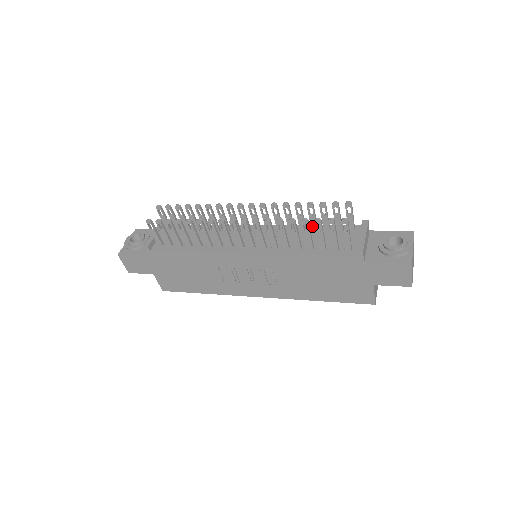
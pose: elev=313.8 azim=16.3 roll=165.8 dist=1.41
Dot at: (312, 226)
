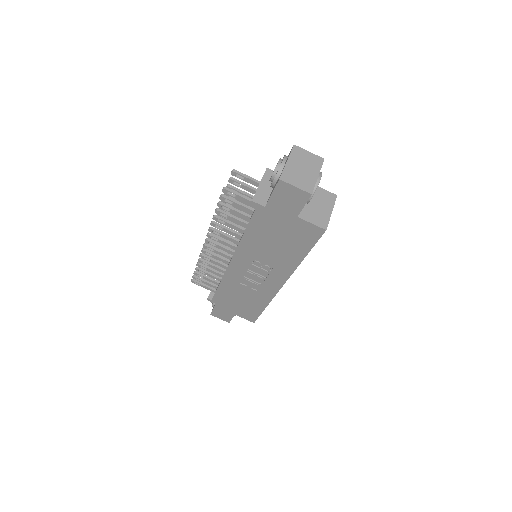
Dot at: occluded
